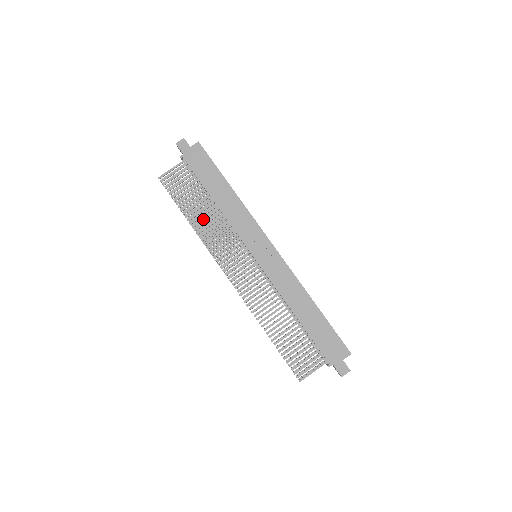
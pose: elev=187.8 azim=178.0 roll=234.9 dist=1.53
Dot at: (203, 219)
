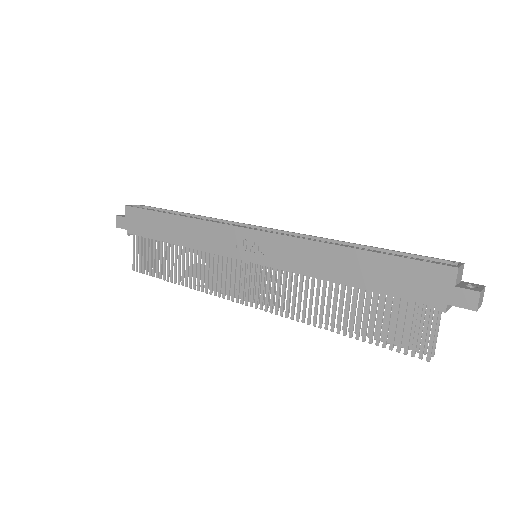
Dot at: (186, 270)
